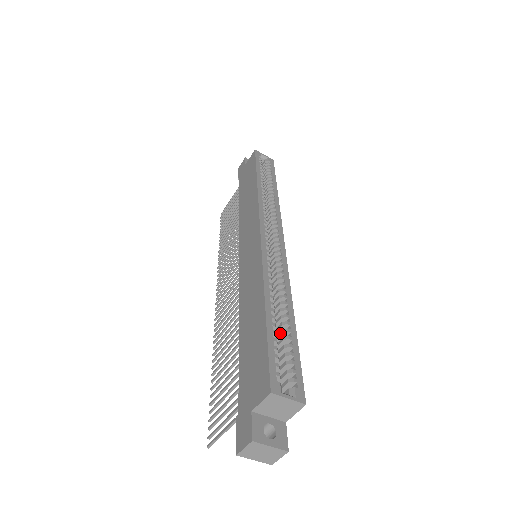
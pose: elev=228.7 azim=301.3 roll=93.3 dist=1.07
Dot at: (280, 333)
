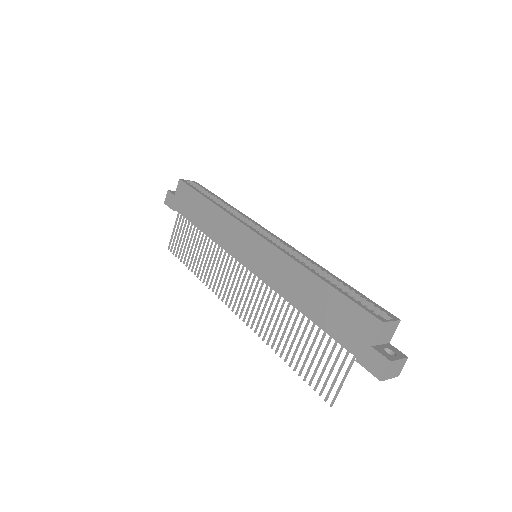
Dot at: occluded
